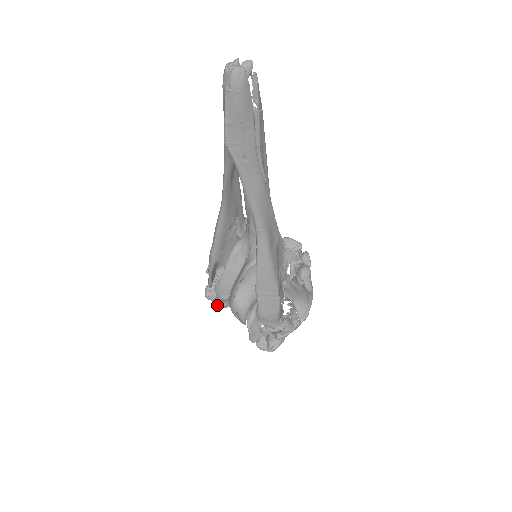
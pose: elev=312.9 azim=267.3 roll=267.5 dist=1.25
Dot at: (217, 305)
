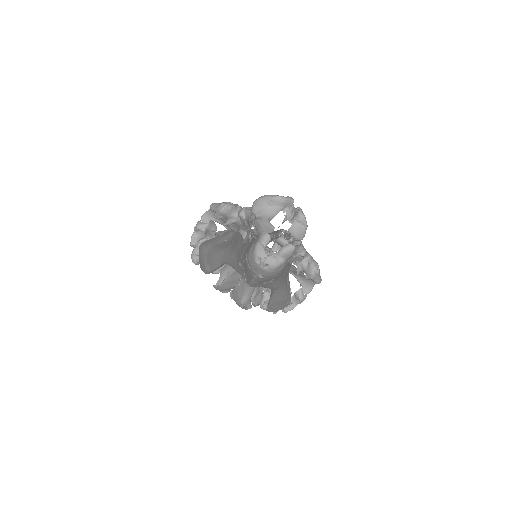
Dot at: occluded
